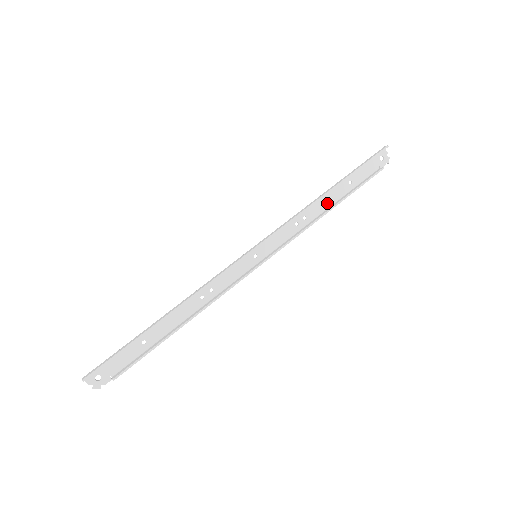
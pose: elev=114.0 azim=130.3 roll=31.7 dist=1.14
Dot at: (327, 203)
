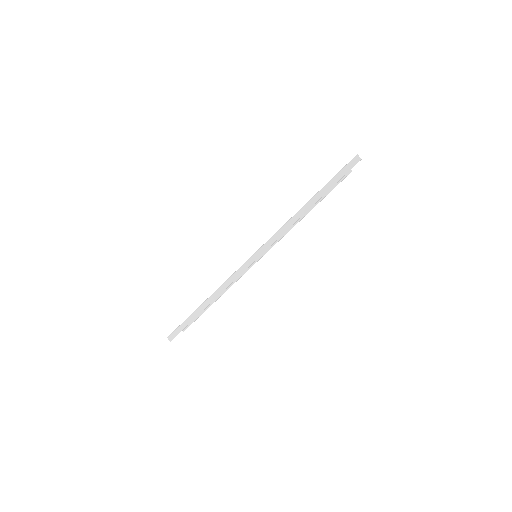
Dot at: occluded
